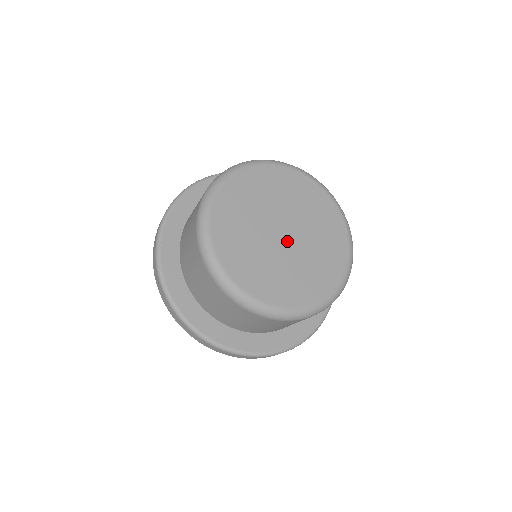
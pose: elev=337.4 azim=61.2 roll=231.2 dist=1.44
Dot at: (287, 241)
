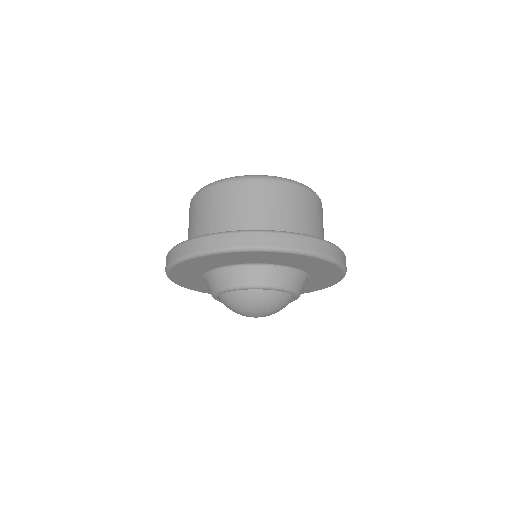
Dot at: occluded
